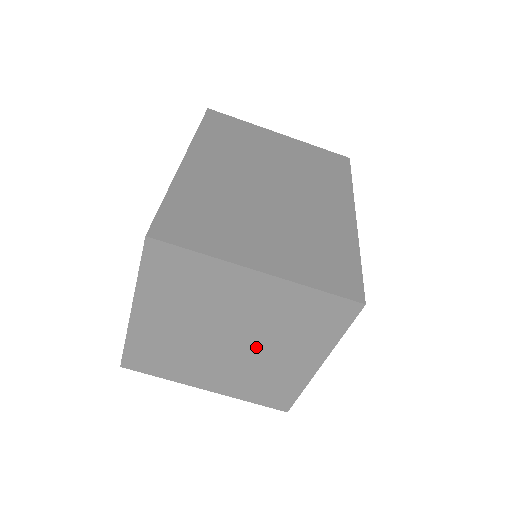
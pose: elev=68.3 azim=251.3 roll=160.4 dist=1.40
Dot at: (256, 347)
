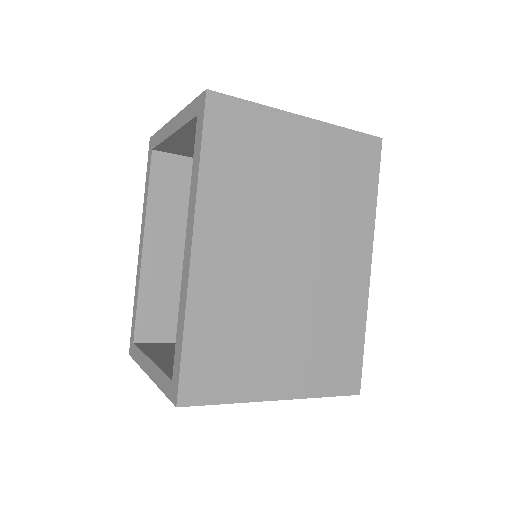
Dot at: occluded
